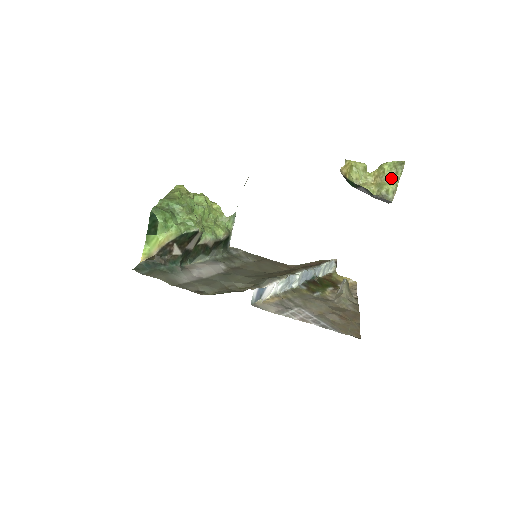
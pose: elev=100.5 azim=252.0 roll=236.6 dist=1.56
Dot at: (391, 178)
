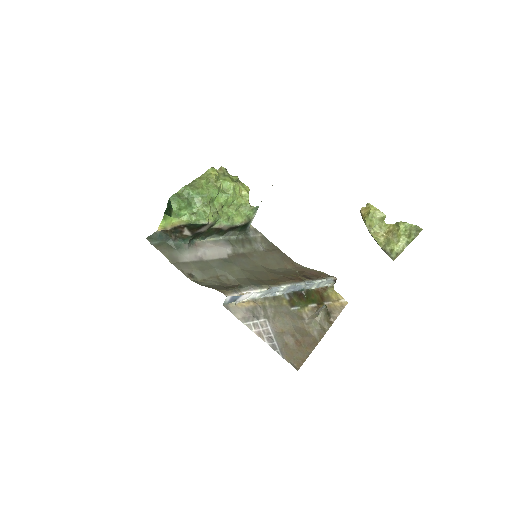
Dot at: (401, 240)
